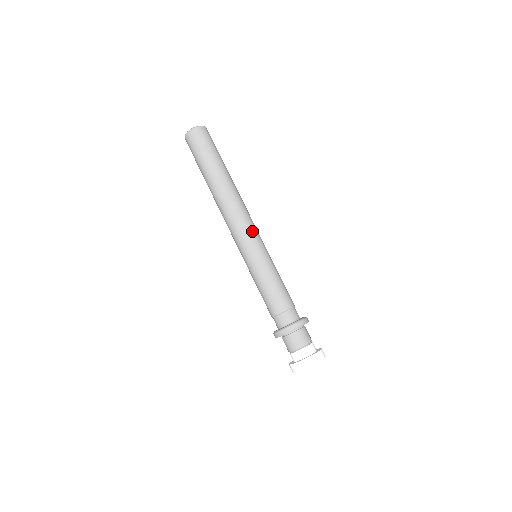
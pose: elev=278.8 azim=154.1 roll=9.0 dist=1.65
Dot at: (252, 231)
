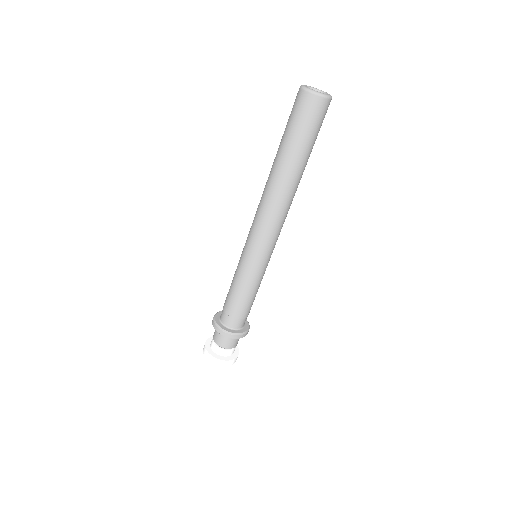
Dot at: (272, 242)
